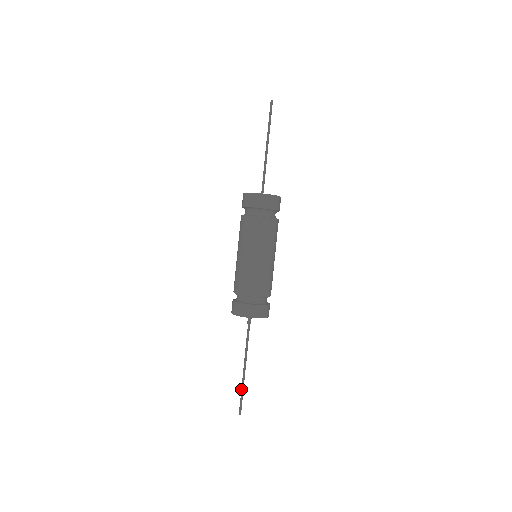
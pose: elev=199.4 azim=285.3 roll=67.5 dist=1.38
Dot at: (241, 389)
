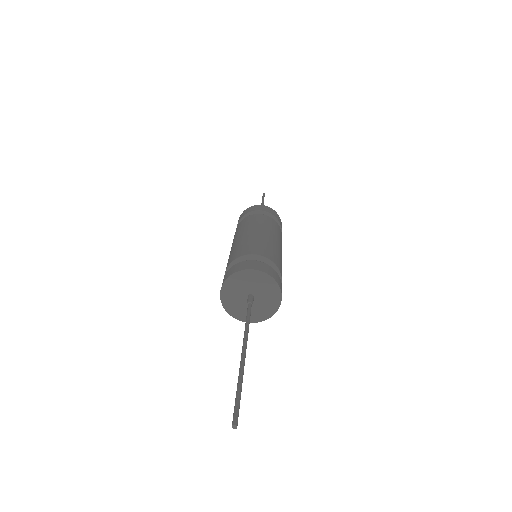
Dot at: occluded
